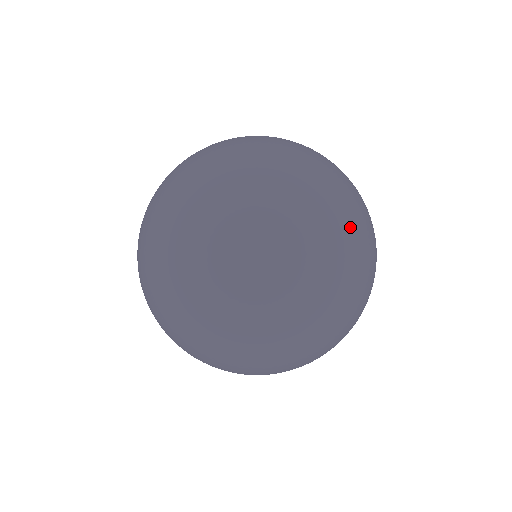
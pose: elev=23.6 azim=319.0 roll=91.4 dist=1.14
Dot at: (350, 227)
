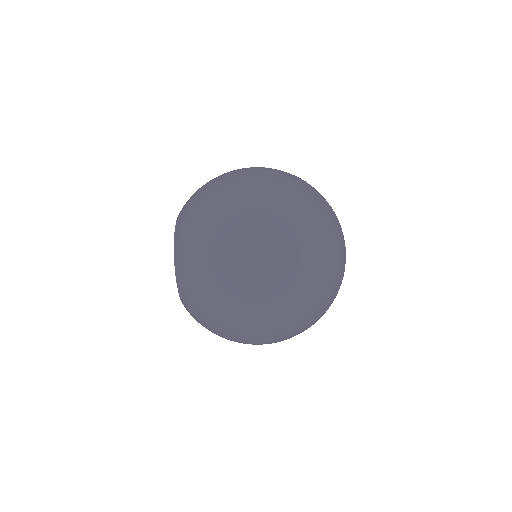
Dot at: occluded
